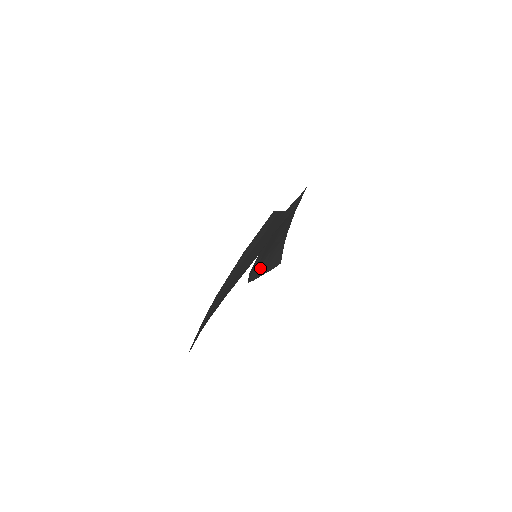
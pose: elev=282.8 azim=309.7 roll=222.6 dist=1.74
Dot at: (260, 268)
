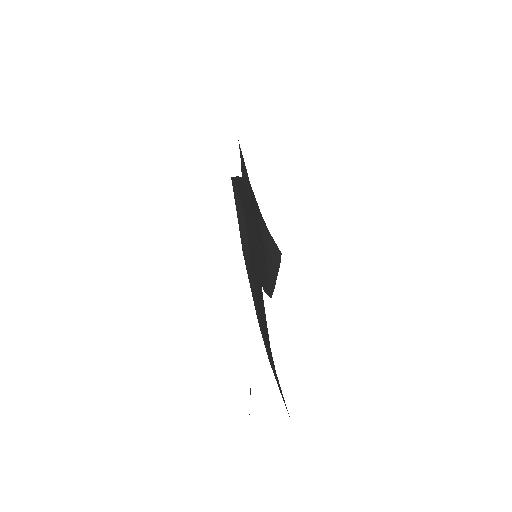
Dot at: (269, 272)
